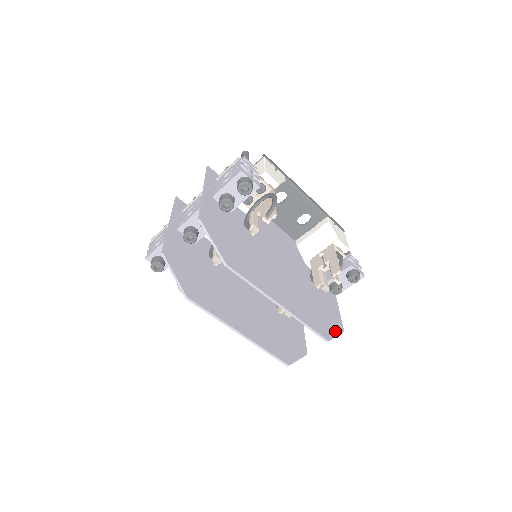
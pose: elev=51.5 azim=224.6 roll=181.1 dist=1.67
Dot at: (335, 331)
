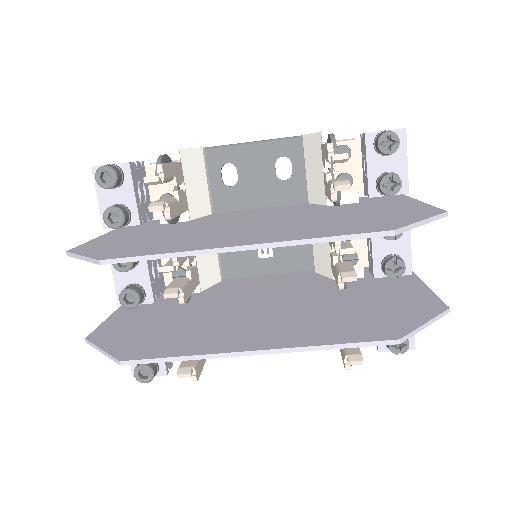
Dot at: (416, 219)
